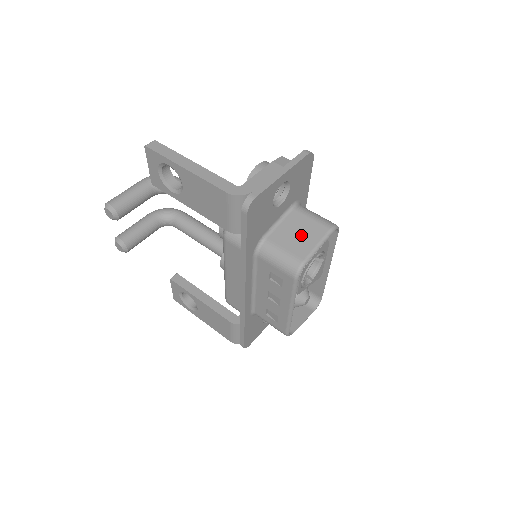
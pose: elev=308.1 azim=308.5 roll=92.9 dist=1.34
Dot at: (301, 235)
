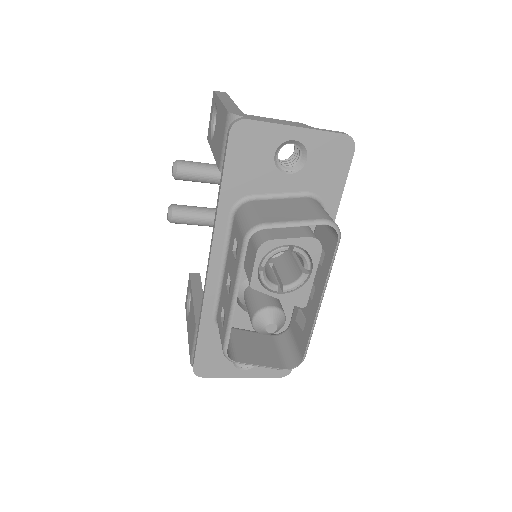
Dot at: (288, 211)
